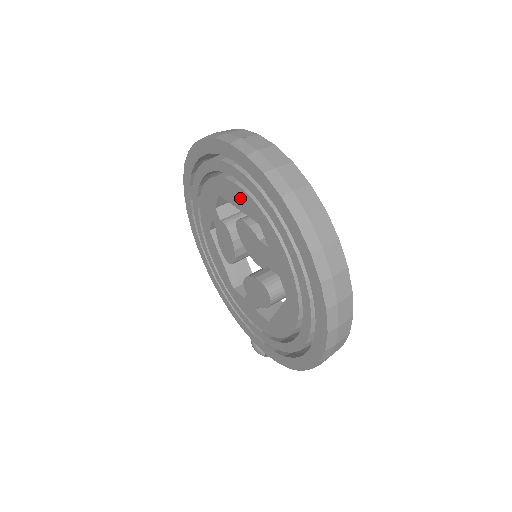
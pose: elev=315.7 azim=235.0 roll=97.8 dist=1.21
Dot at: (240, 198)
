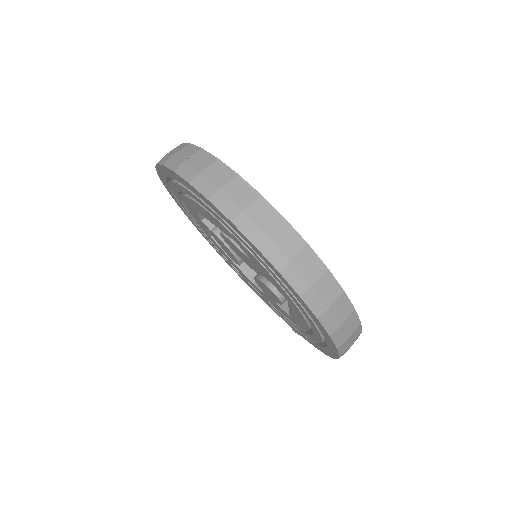
Dot at: (209, 217)
